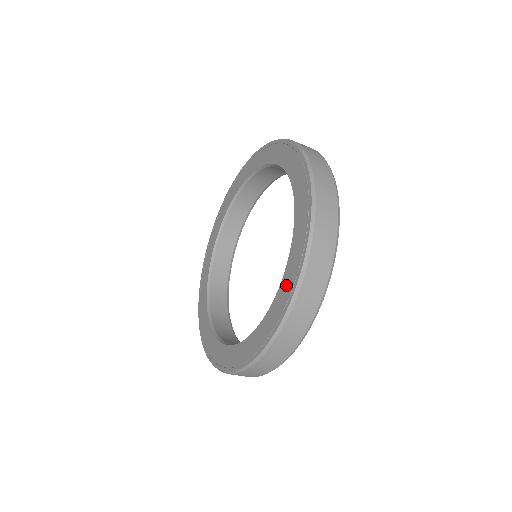
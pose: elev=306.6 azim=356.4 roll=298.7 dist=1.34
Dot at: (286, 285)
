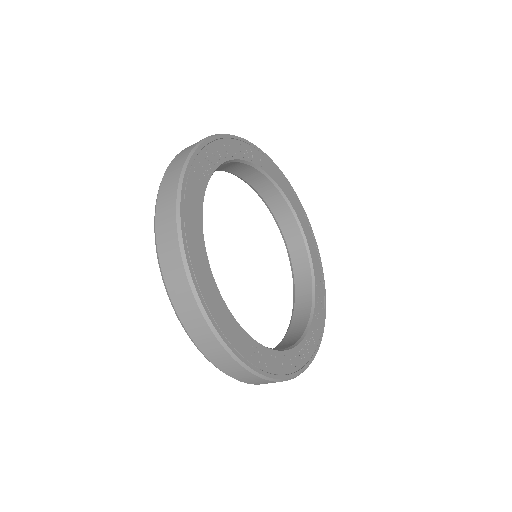
Dot at: occluded
